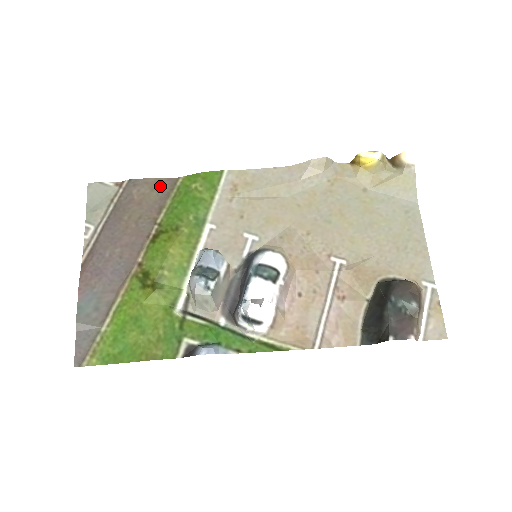
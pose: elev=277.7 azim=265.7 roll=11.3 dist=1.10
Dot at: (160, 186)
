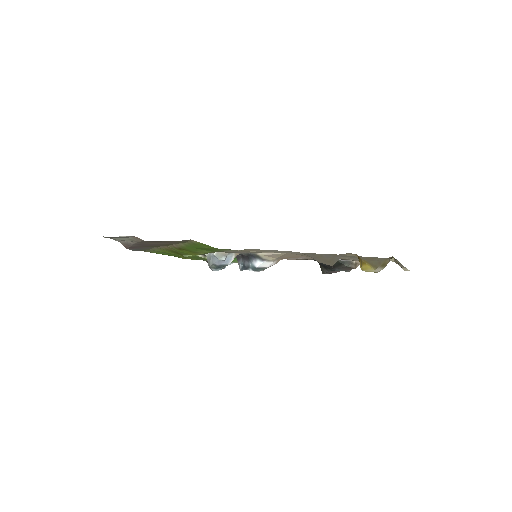
Dot at: occluded
